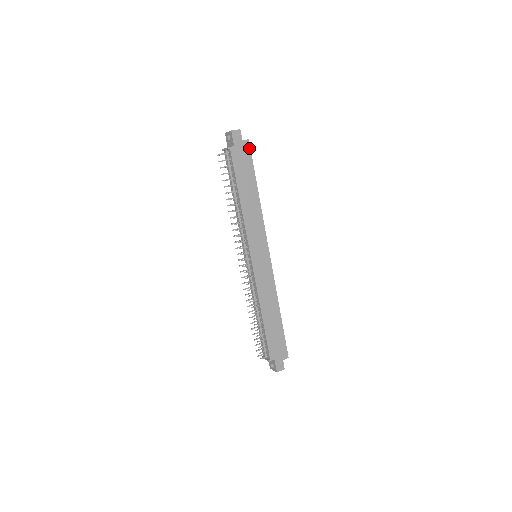
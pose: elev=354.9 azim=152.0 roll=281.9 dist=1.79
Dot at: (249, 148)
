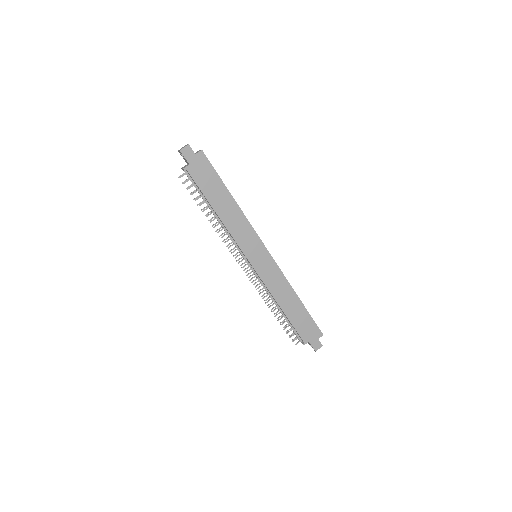
Dot at: (206, 158)
